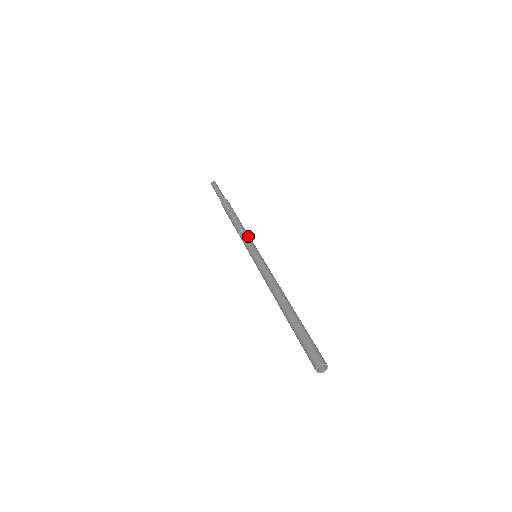
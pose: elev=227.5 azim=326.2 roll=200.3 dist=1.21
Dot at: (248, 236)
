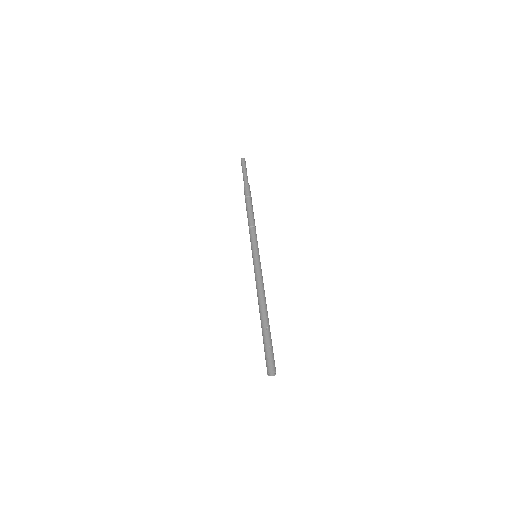
Dot at: (252, 234)
